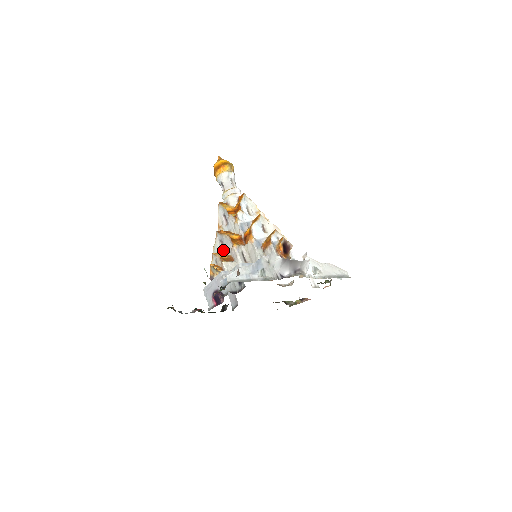
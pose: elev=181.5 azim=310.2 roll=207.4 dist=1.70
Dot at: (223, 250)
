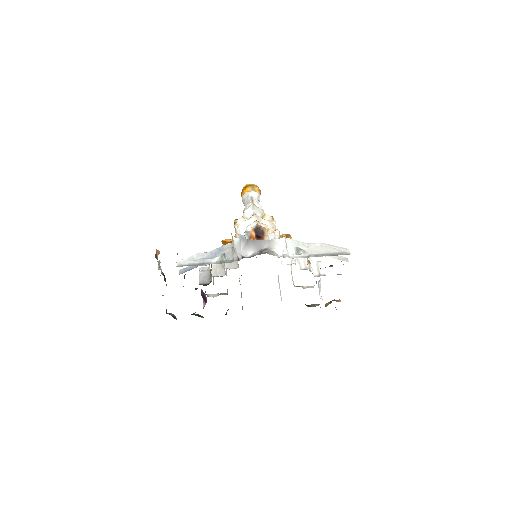
Dot at: occluded
